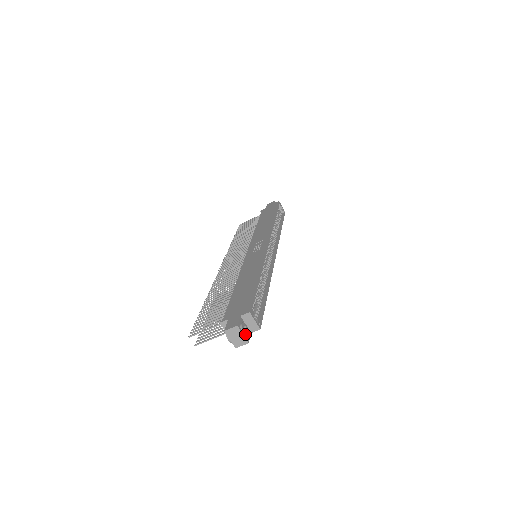
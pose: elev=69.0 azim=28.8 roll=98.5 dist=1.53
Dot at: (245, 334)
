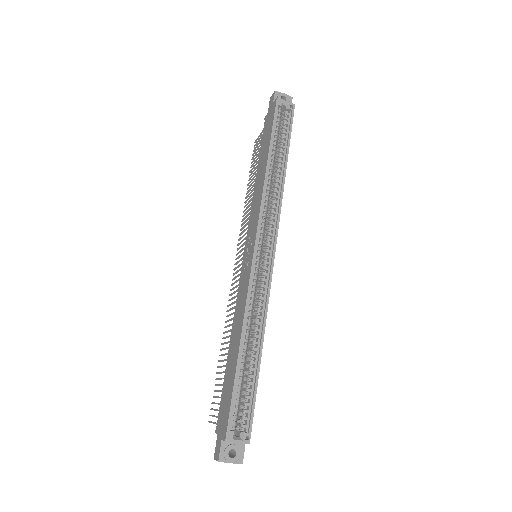
Dot at: (232, 462)
